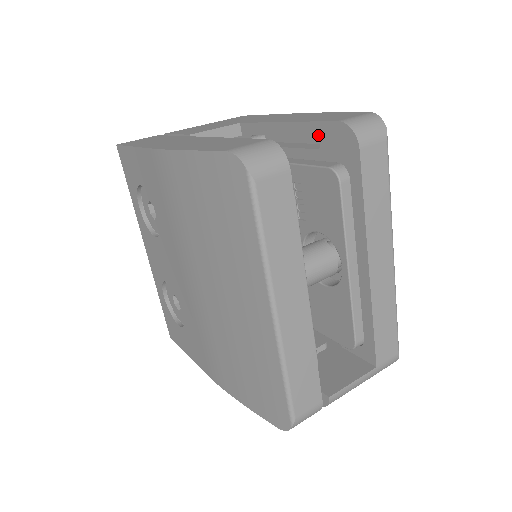
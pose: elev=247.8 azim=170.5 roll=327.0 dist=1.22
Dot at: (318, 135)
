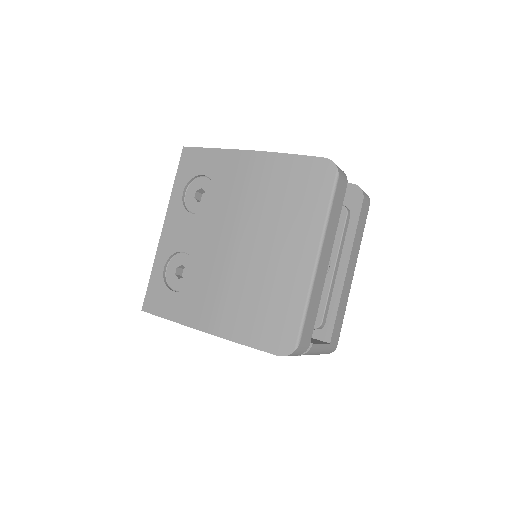
Dot at: occluded
